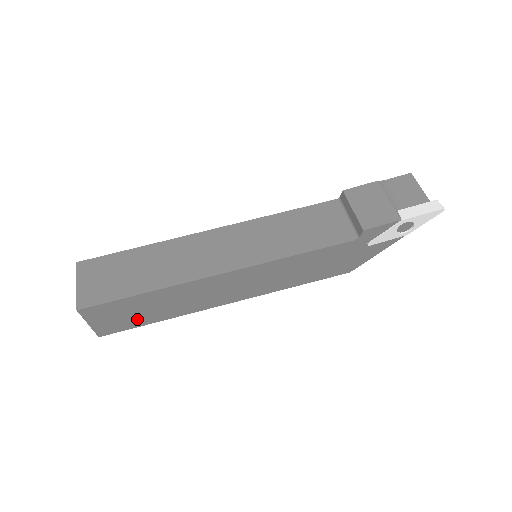
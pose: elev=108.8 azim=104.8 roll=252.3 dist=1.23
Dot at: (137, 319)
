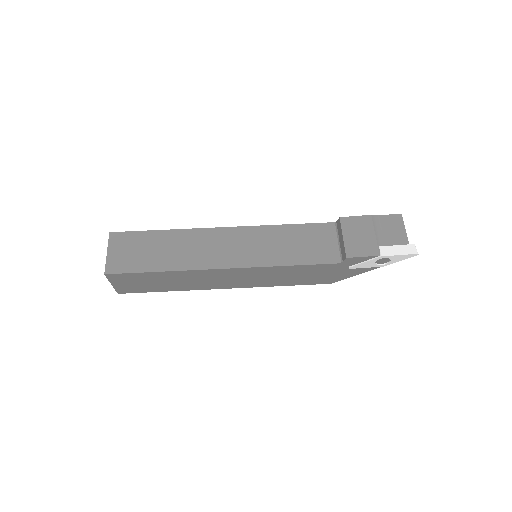
Dot at: (150, 287)
